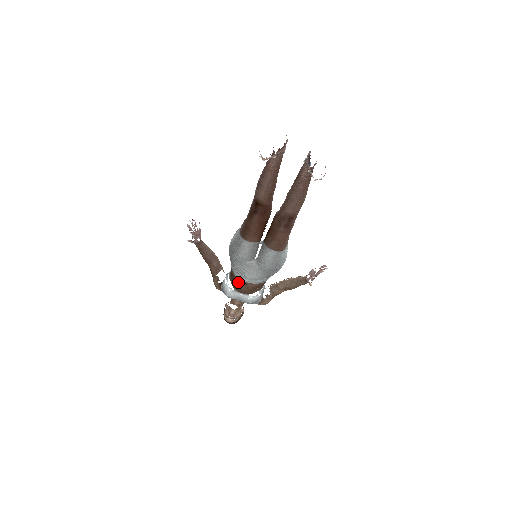
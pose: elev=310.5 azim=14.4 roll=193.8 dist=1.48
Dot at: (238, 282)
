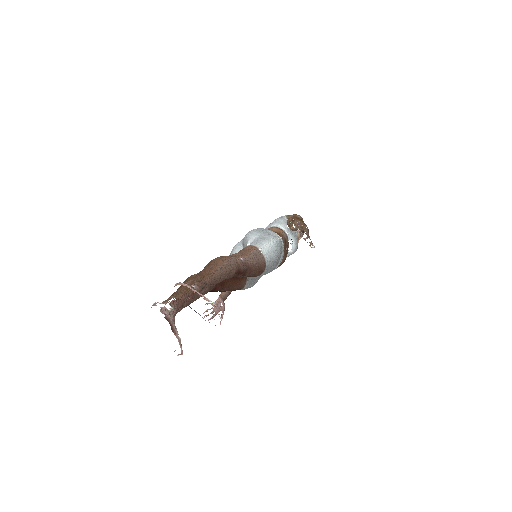
Dot at: occluded
